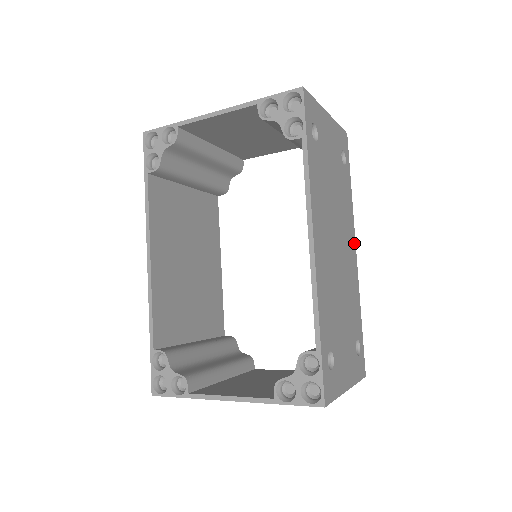
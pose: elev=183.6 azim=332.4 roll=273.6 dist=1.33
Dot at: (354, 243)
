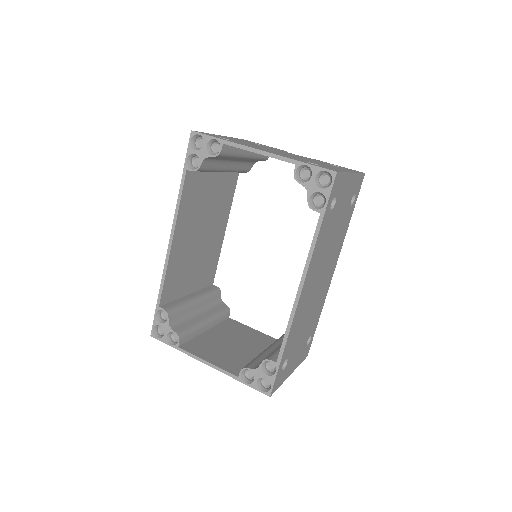
Dot at: (335, 265)
